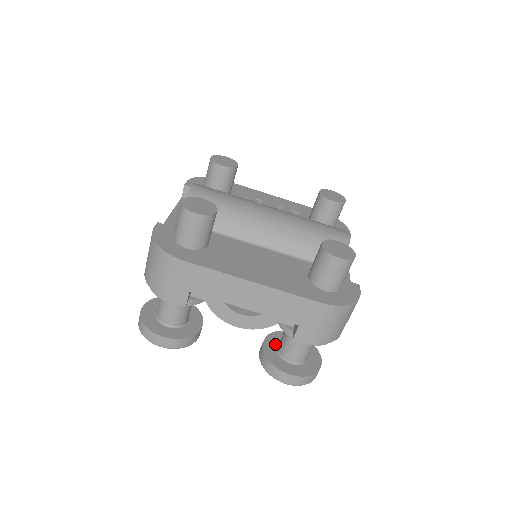
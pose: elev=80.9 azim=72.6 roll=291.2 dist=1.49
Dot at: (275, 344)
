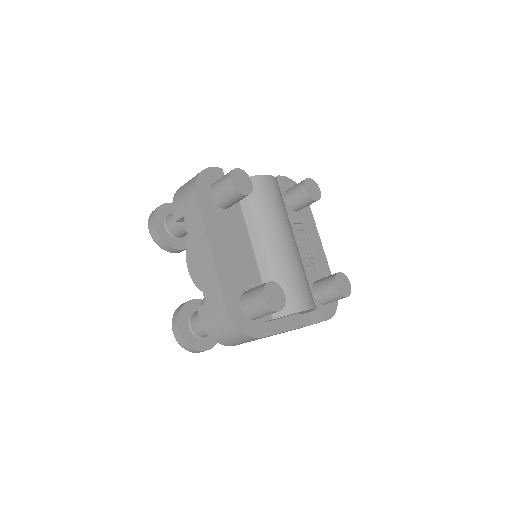
Dot at: occluded
